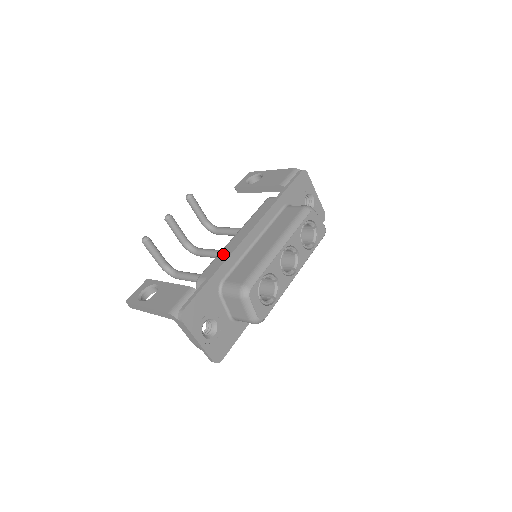
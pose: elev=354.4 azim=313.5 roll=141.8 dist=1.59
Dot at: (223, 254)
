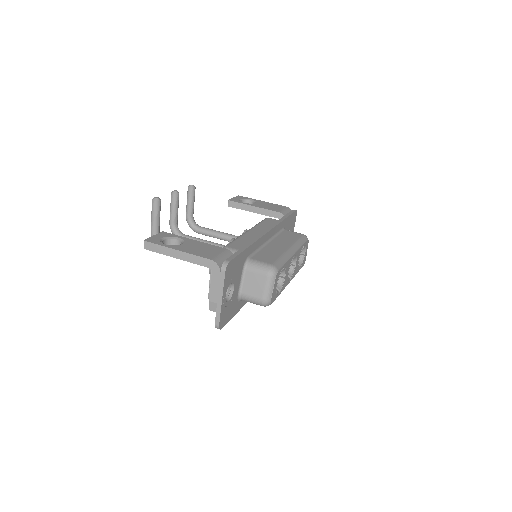
Dot at: (244, 238)
